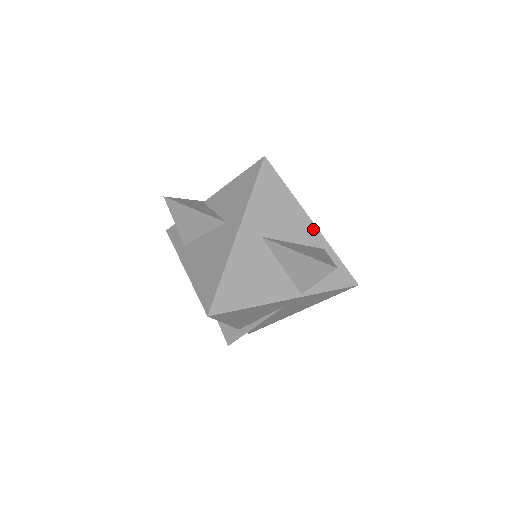
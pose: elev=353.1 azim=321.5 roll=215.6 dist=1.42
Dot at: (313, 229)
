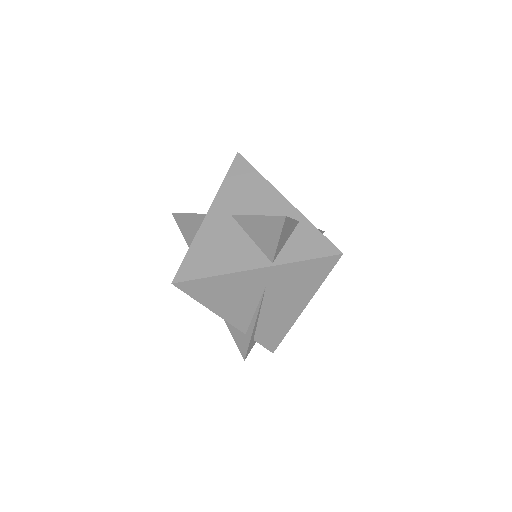
Dot at: (286, 205)
